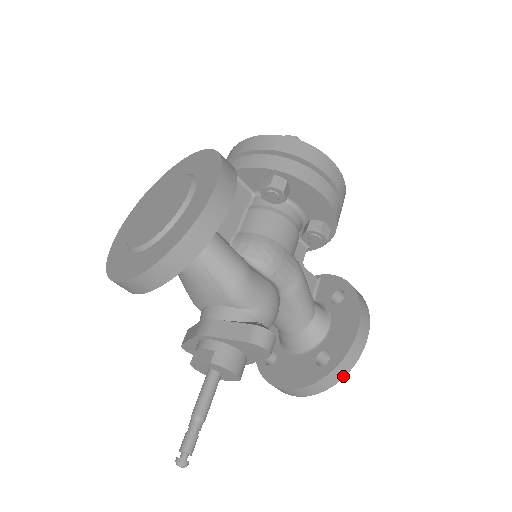
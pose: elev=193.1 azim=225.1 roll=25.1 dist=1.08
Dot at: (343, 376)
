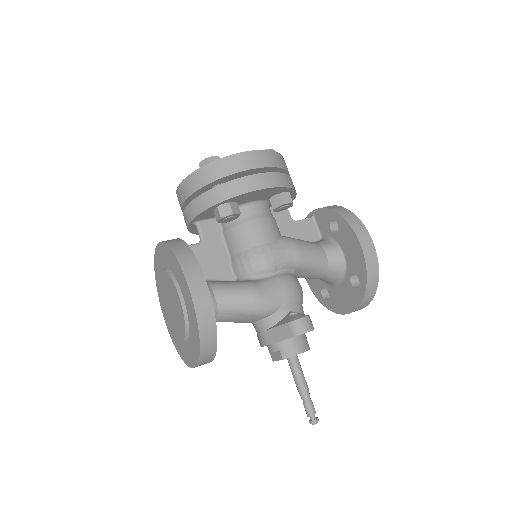
Dot at: (377, 284)
